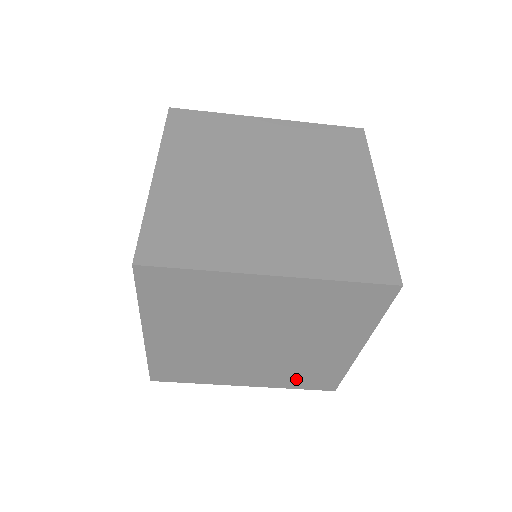
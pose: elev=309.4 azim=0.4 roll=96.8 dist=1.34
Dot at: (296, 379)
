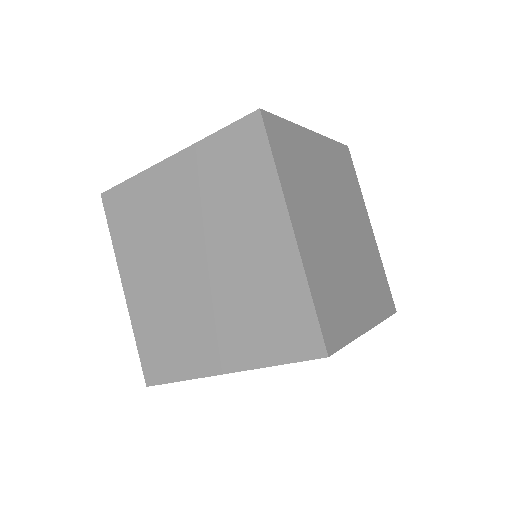
Dot at: occluded
